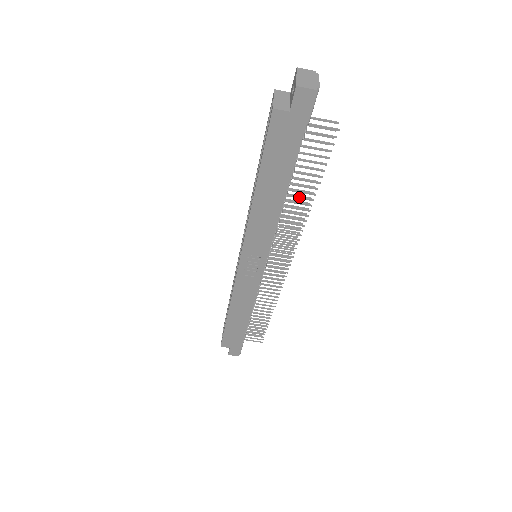
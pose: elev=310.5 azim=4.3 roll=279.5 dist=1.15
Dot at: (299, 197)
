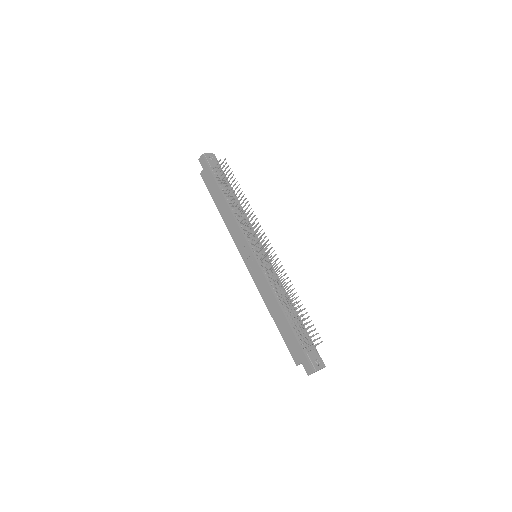
Dot at: occluded
